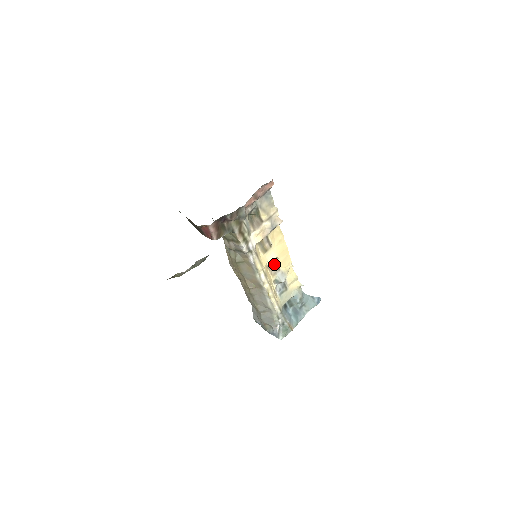
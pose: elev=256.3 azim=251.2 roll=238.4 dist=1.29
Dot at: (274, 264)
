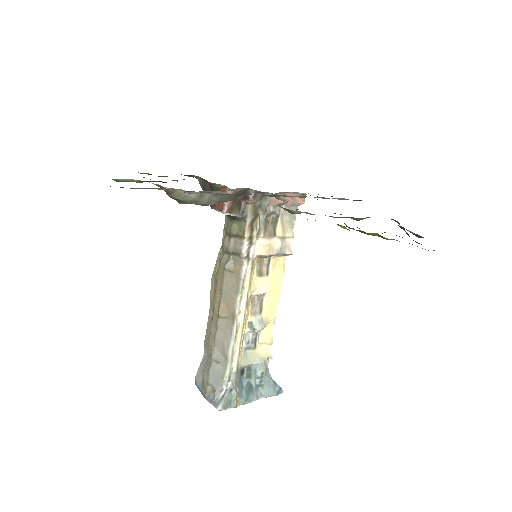
Dot at: (259, 302)
